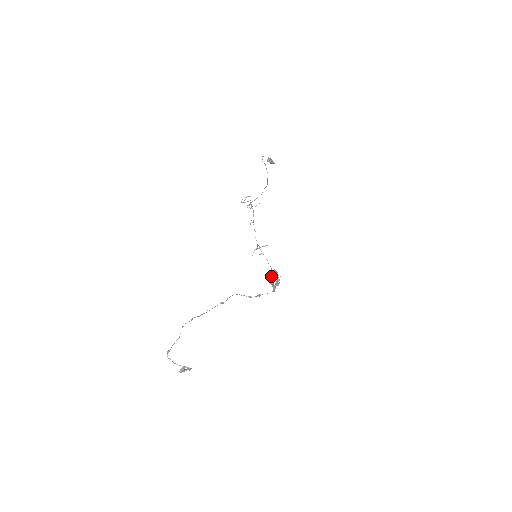
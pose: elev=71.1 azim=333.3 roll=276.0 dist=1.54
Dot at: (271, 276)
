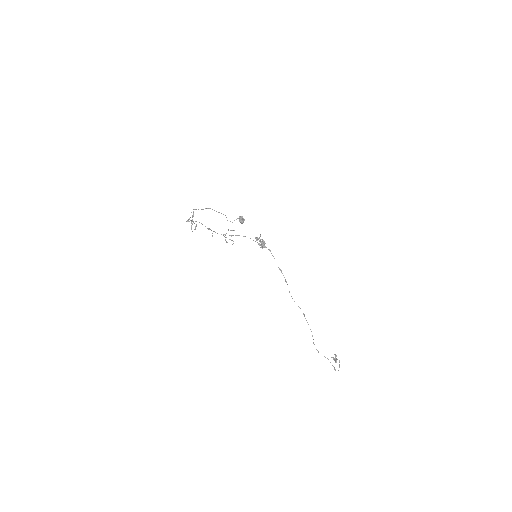
Dot at: occluded
